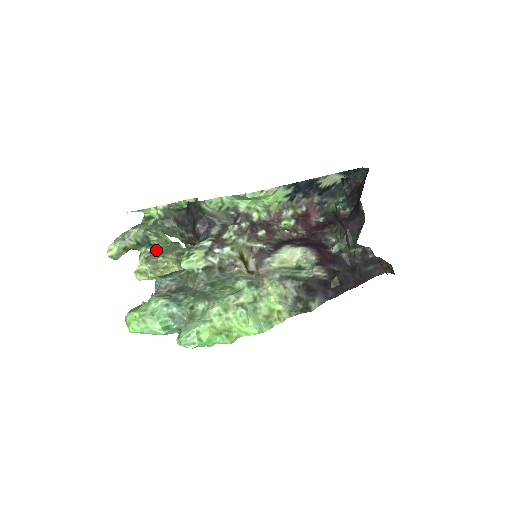
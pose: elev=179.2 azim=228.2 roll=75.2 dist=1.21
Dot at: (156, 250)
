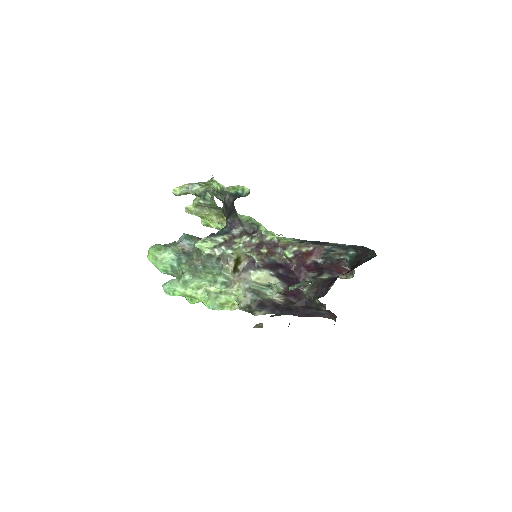
Dot at: (206, 204)
